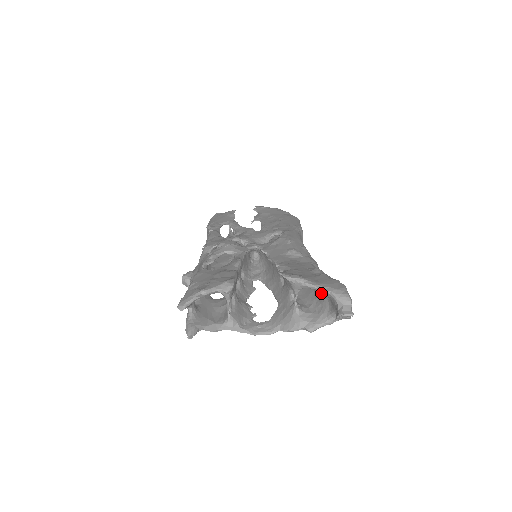
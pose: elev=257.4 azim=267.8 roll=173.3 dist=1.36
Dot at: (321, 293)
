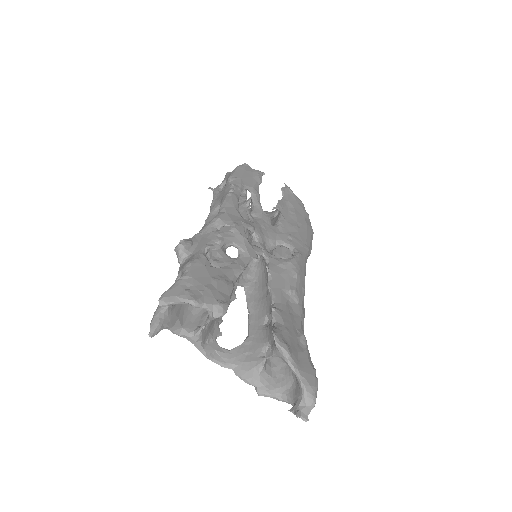
Dot at: occluded
